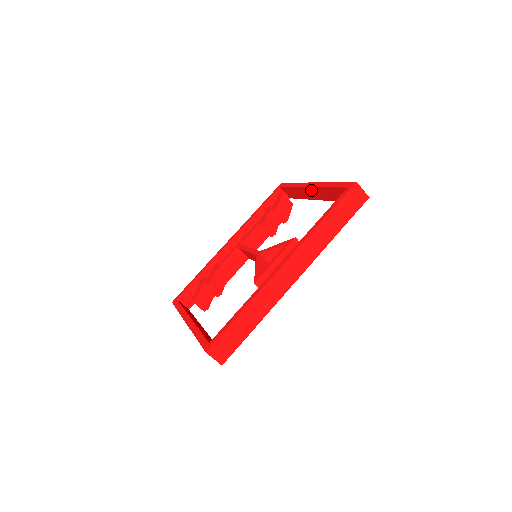
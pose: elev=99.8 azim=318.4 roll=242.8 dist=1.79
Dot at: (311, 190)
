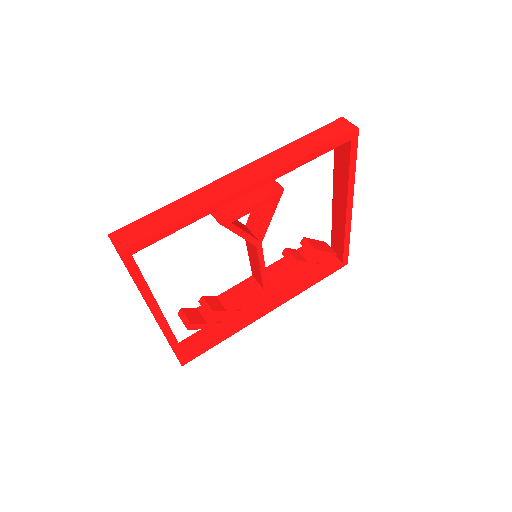
Dot at: (335, 201)
